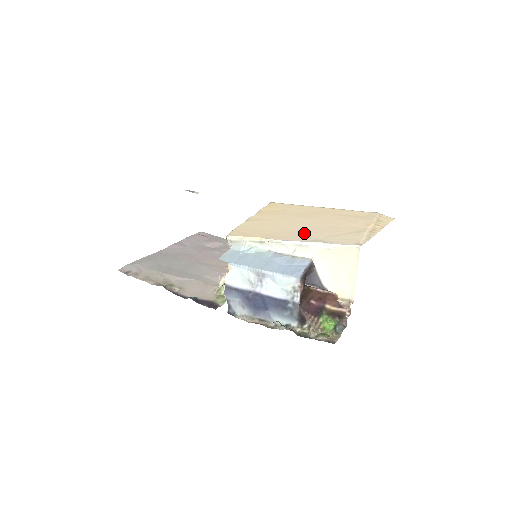
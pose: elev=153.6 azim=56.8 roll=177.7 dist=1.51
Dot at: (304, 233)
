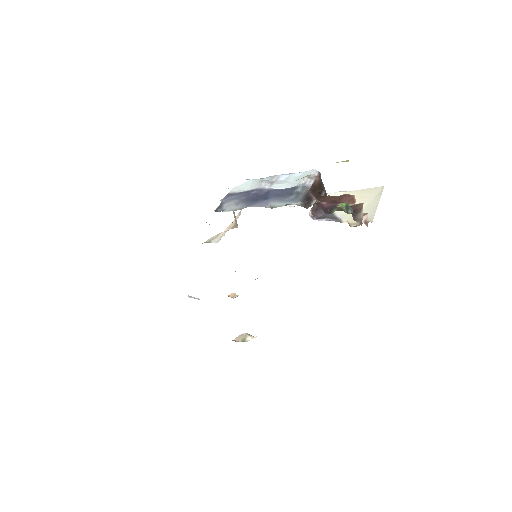
Dot at: occluded
